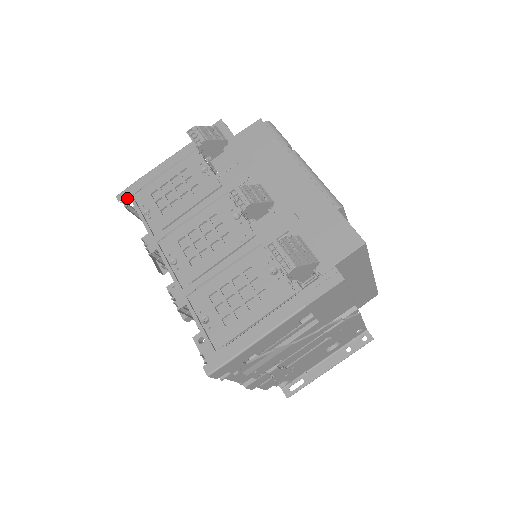
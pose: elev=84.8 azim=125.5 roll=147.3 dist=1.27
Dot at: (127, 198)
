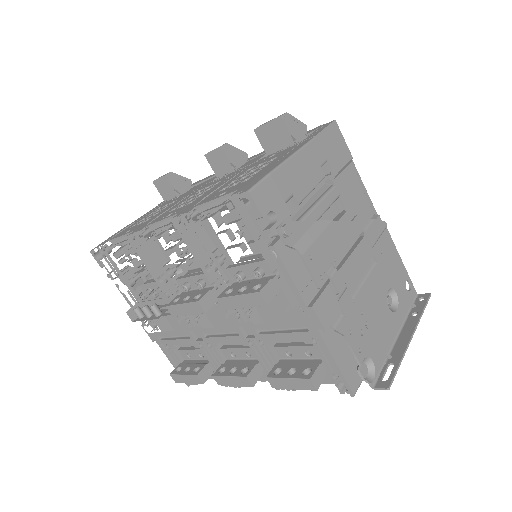
Dot at: (103, 243)
